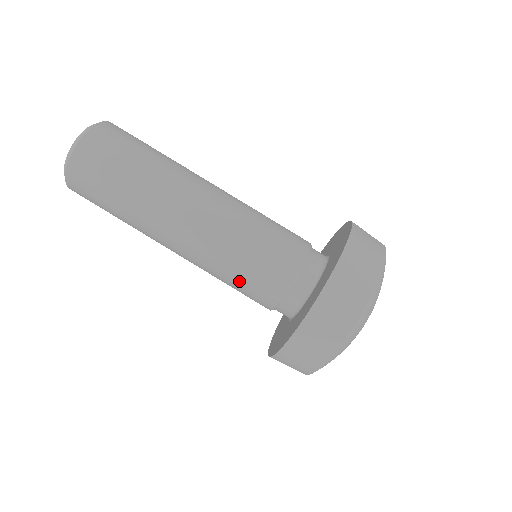
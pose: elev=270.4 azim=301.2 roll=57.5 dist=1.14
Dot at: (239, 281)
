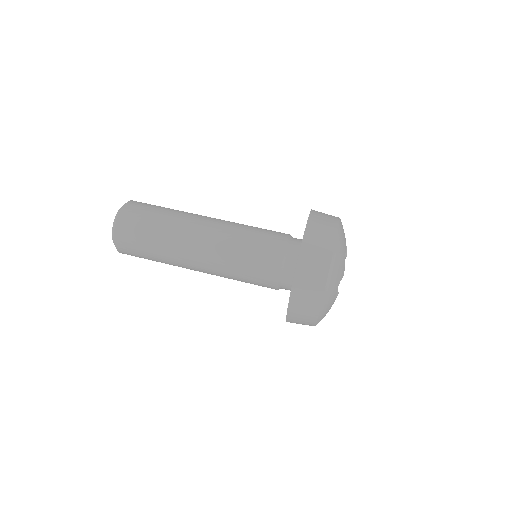
Dot at: (256, 236)
